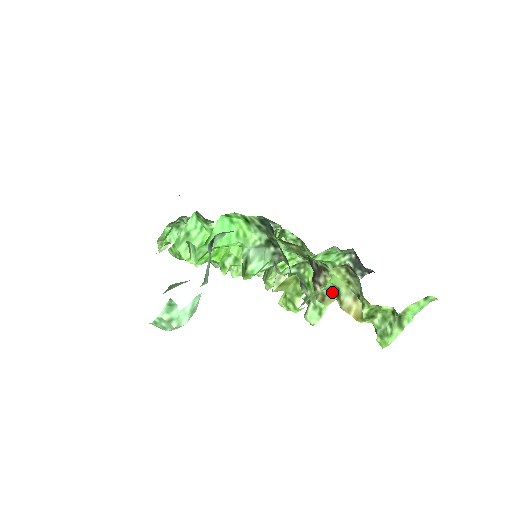
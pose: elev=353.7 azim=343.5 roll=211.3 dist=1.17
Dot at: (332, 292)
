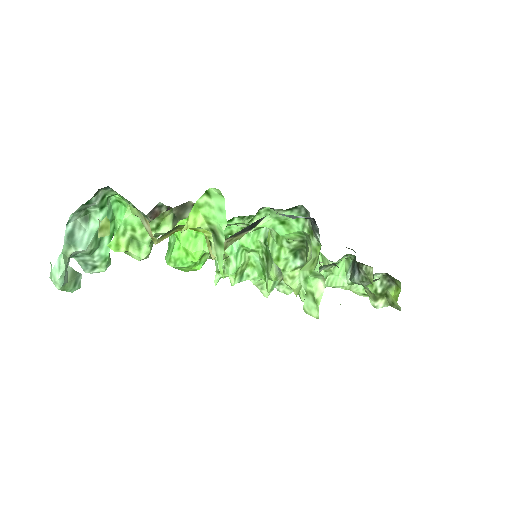
Dot at: (208, 241)
